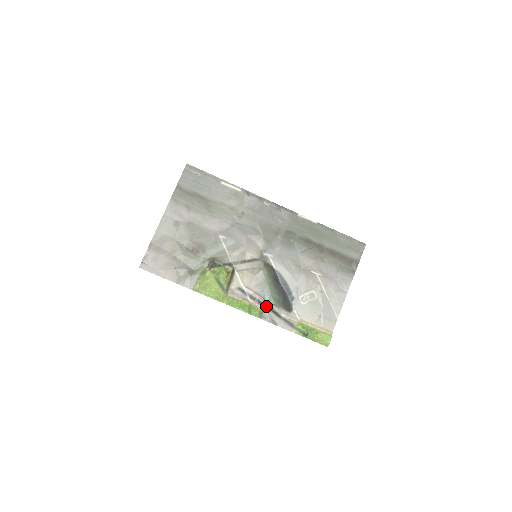
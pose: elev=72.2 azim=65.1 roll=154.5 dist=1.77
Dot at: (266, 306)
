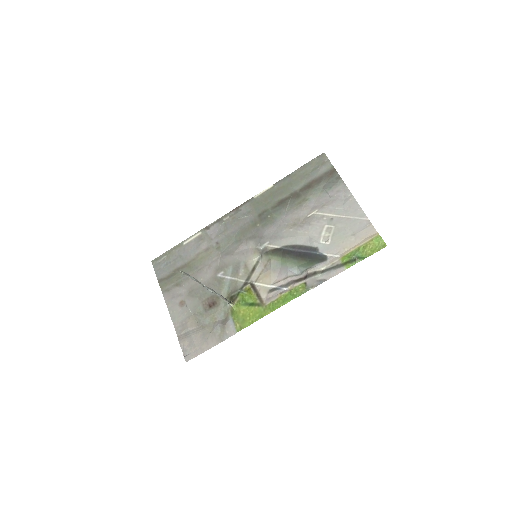
Dot at: (303, 278)
